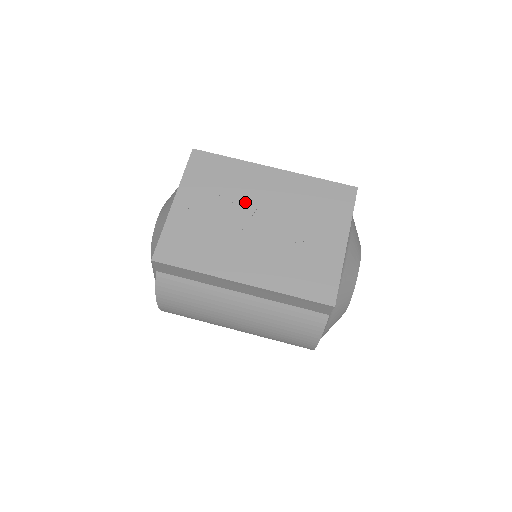
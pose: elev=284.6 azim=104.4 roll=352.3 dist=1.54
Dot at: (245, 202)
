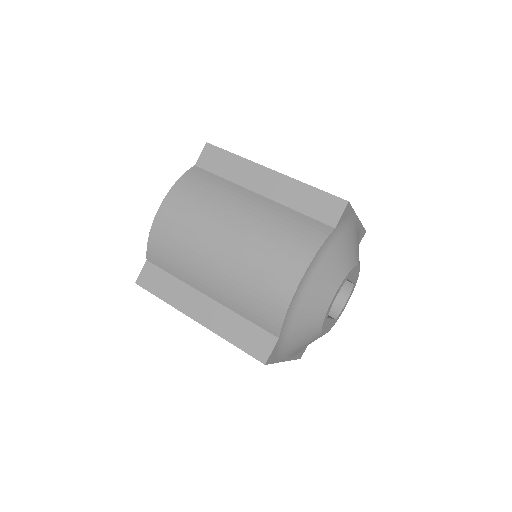
Dot at: occluded
